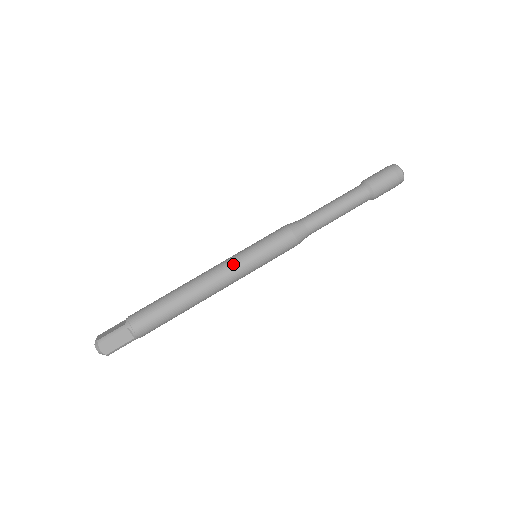
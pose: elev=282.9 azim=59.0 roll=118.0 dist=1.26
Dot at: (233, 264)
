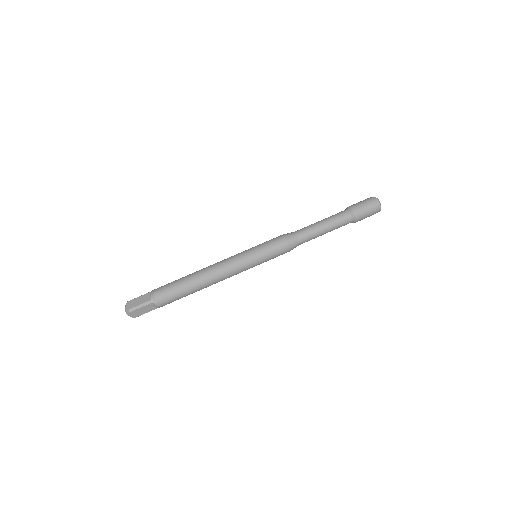
Dot at: (239, 265)
